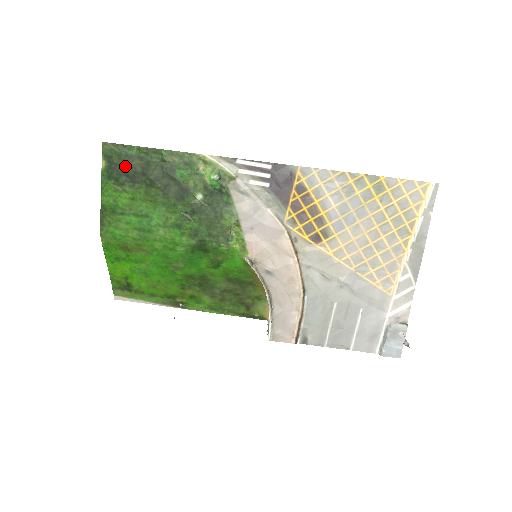
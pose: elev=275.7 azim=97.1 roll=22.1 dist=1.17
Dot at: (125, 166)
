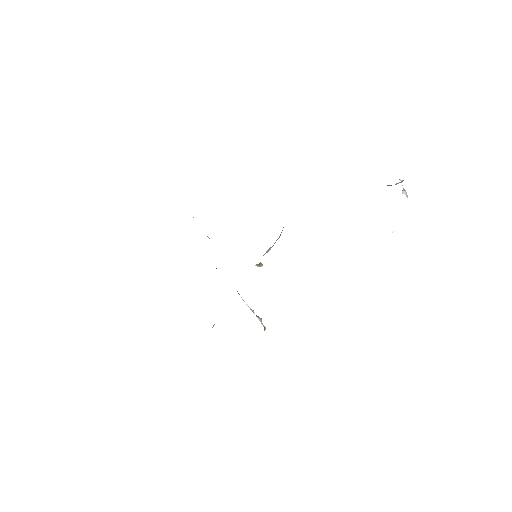
Dot at: occluded
